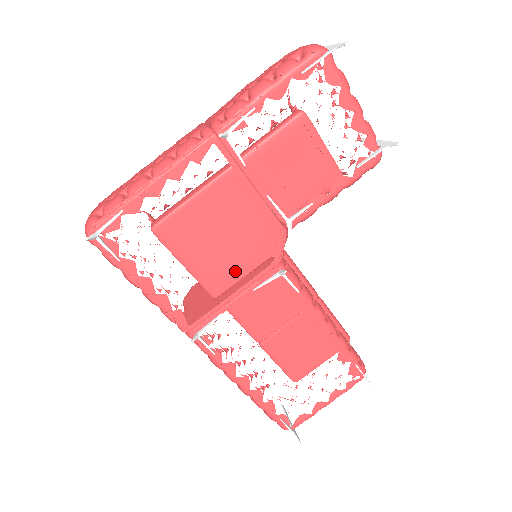
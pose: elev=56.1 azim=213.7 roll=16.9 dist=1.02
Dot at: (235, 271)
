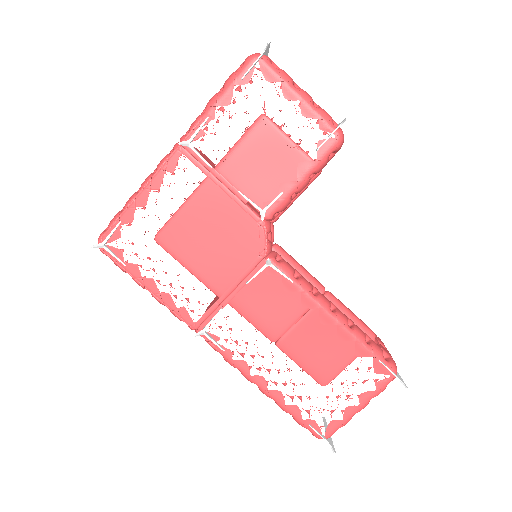
Dot at: (234, 270)
